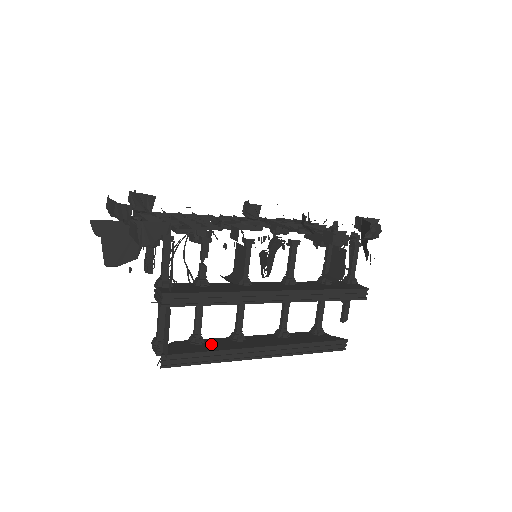
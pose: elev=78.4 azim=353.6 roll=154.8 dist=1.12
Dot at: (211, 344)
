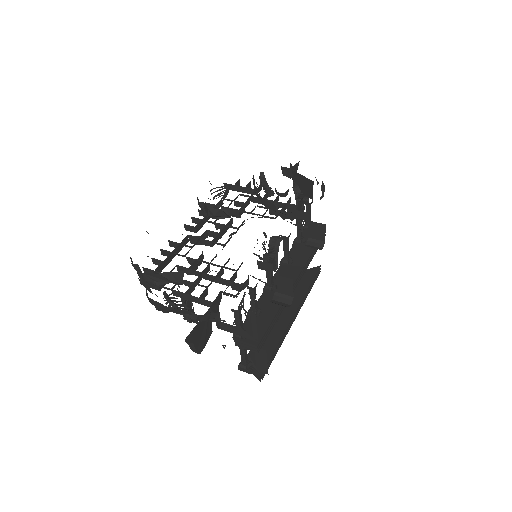
Dot at: (269, 338)
